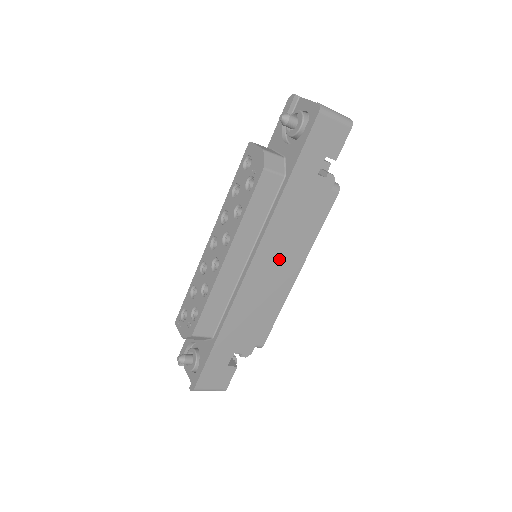
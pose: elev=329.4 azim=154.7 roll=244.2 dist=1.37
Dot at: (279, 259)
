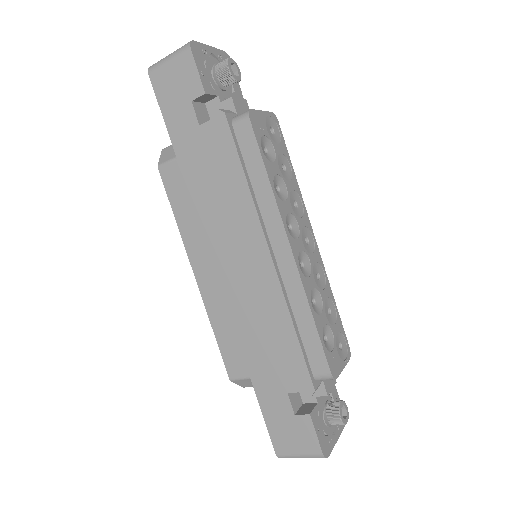
Dot at: (241, 245)
